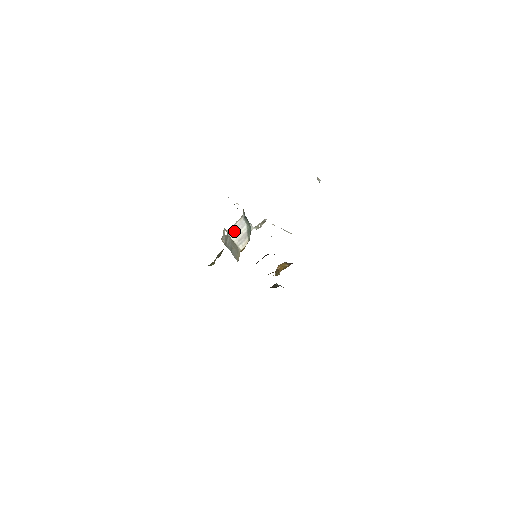
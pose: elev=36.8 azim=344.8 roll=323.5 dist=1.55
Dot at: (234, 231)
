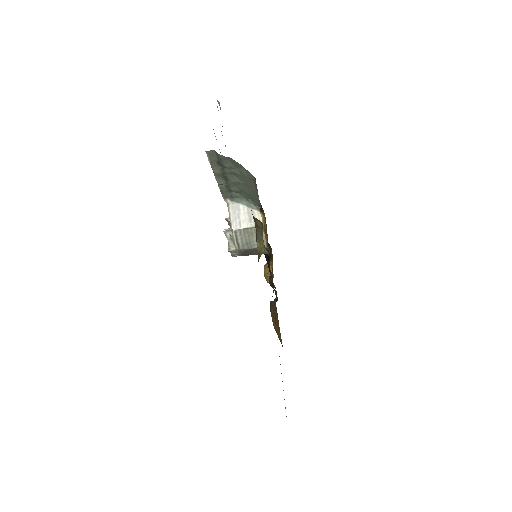
Dot at: (236, 221)
